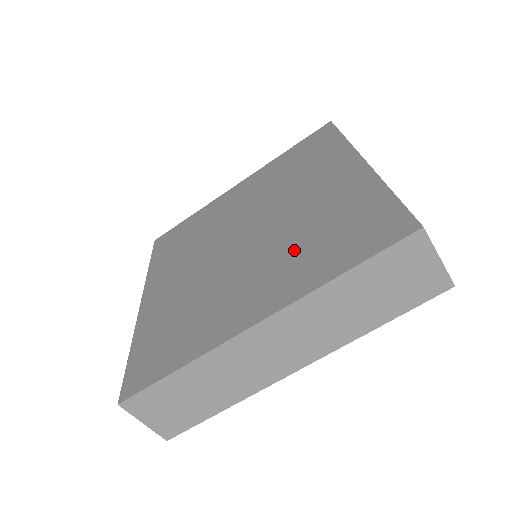
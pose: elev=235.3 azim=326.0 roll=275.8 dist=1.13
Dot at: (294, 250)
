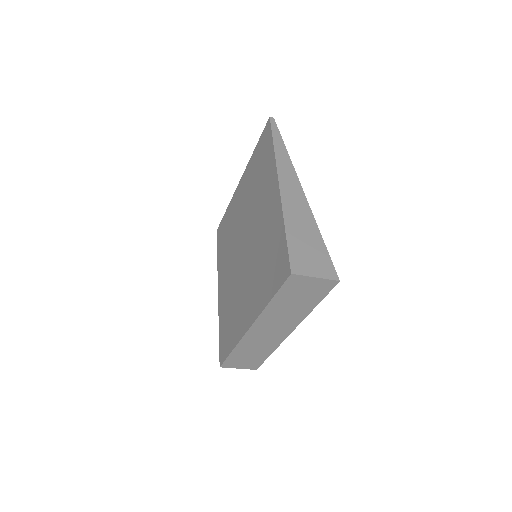
Dot at: (258, 272)
